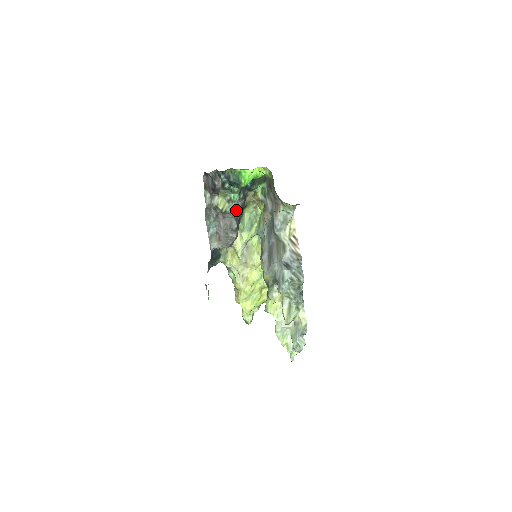
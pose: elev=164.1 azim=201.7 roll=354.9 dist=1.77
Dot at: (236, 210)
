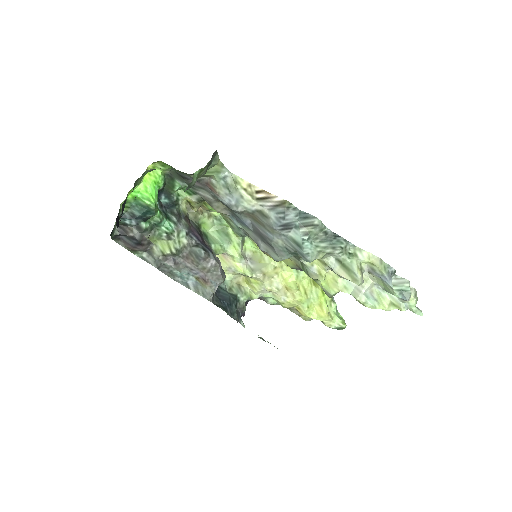
Dot at: (187, 237)
